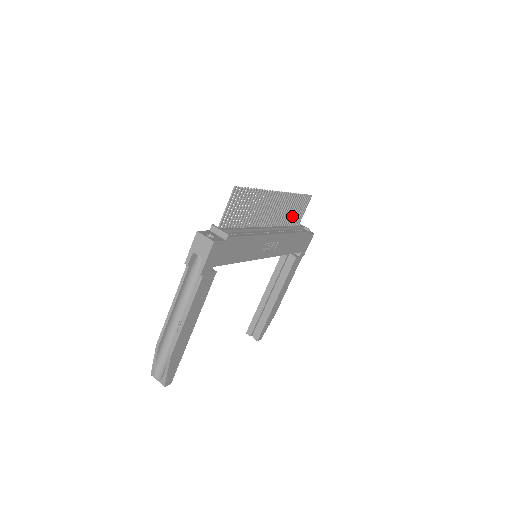
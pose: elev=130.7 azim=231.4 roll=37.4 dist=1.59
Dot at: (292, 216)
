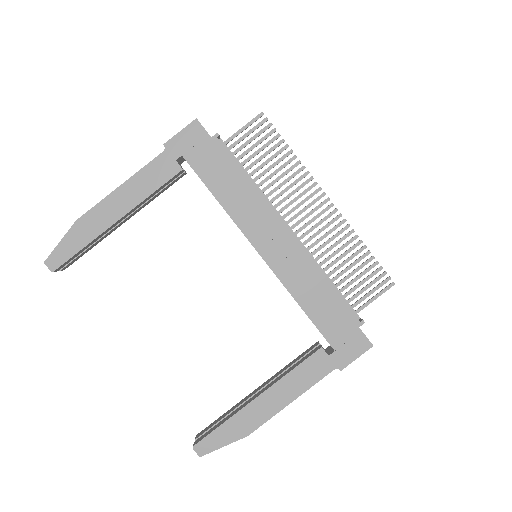
Dot at: (345, 277)
